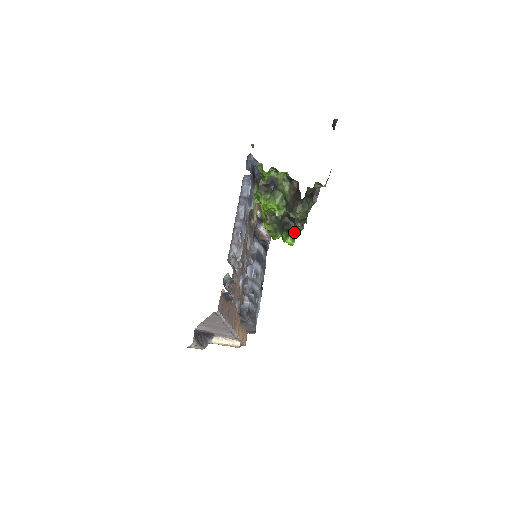
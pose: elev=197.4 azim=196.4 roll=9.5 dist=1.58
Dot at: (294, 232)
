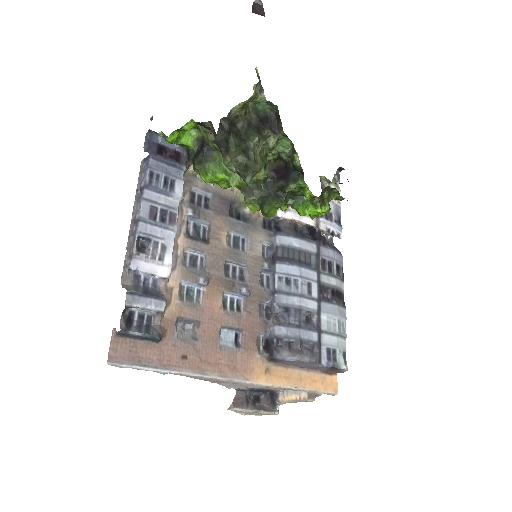
Dot at: (303, 193)
